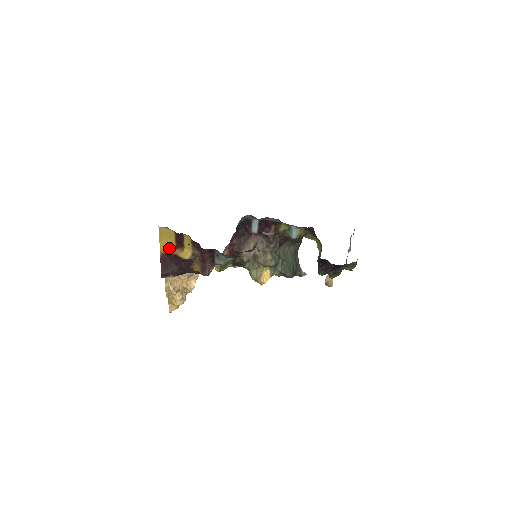
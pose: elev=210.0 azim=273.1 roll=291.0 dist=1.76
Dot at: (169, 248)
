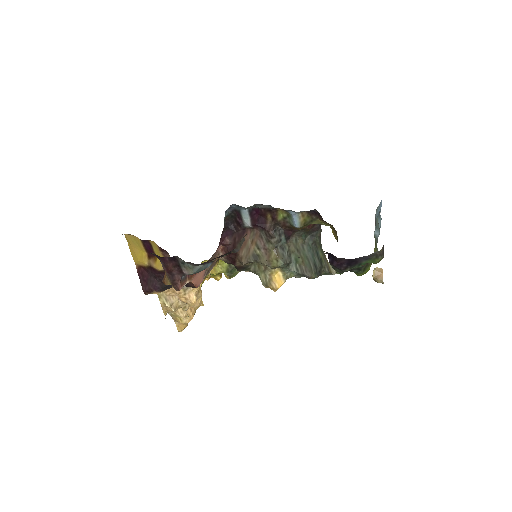
Dot at: (141, 259)
